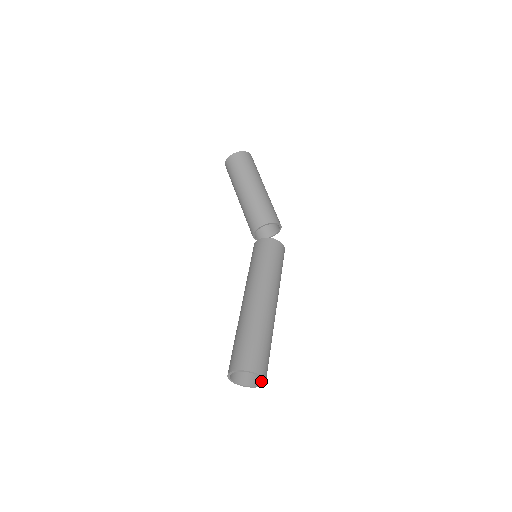
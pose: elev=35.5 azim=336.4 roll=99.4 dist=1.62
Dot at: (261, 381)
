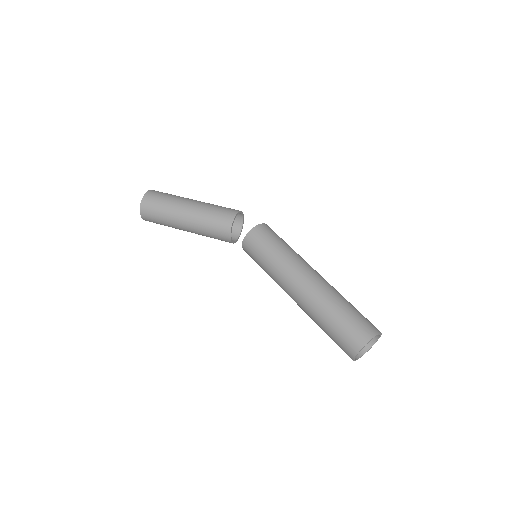
Dot at: occluded
